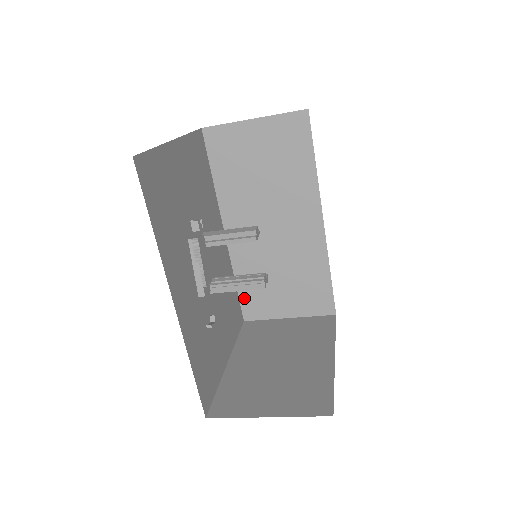
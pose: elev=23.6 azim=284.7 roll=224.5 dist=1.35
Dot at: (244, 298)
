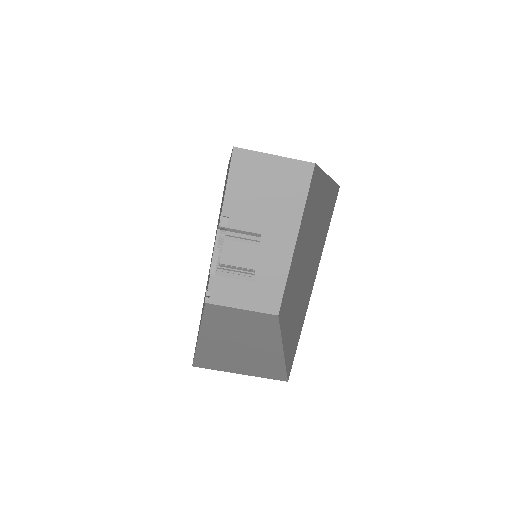
Dot at: (213, 284)
